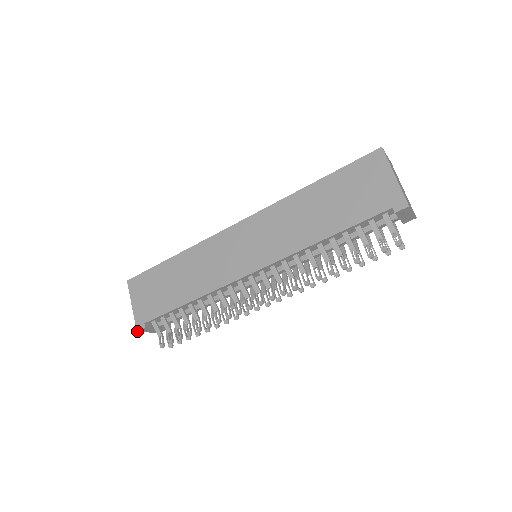
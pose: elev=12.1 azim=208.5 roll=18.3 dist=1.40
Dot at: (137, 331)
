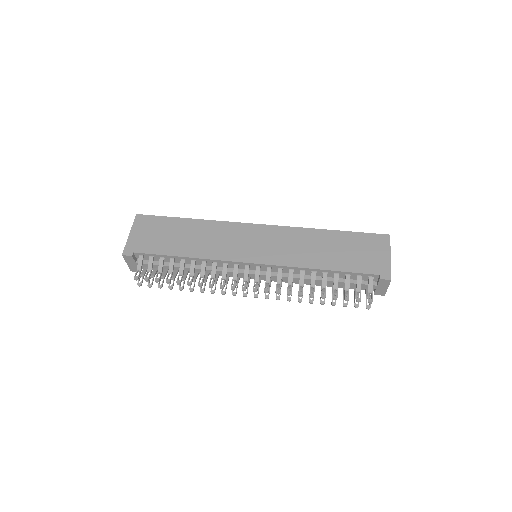
Dot at: (123, 255)
